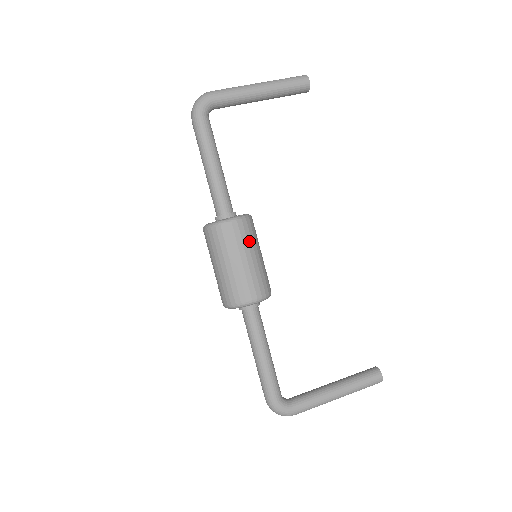
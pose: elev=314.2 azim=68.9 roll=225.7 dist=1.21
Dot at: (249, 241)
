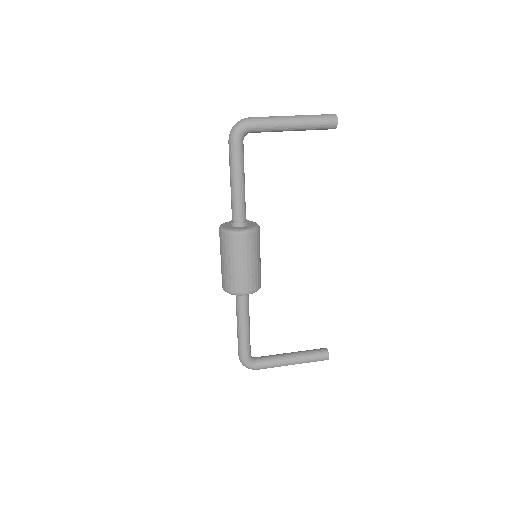
Dot at: (252, 250)
